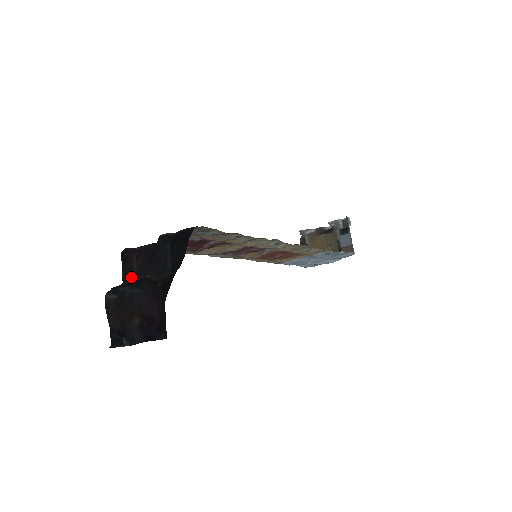
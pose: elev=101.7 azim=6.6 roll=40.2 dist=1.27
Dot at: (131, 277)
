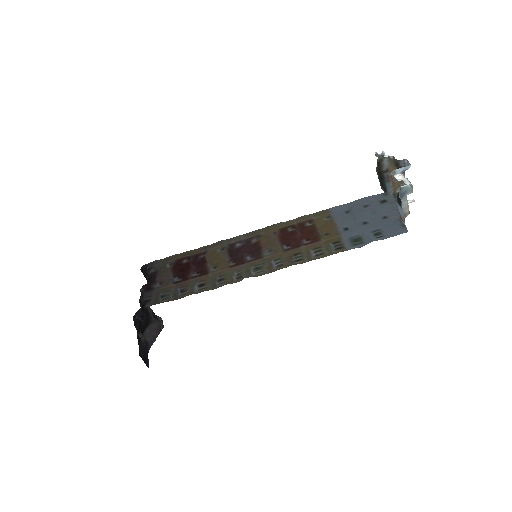
Dot at: occluded
